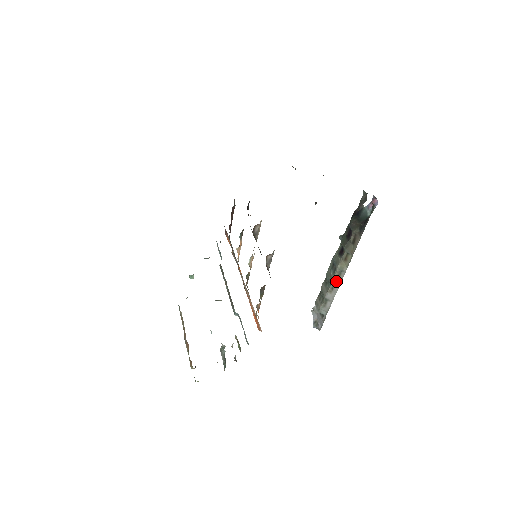
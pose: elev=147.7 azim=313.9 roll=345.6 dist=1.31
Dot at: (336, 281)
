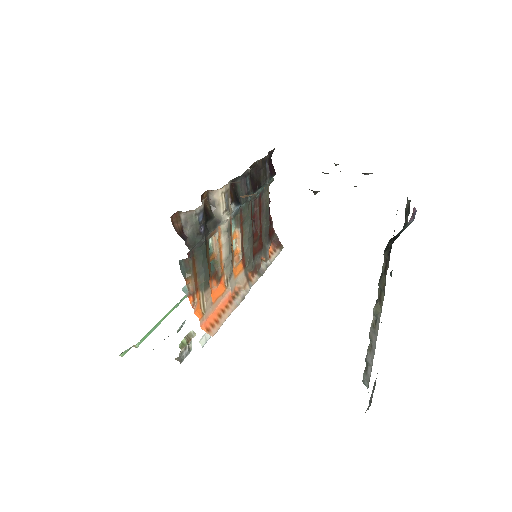
Dot at: (373, 333)
